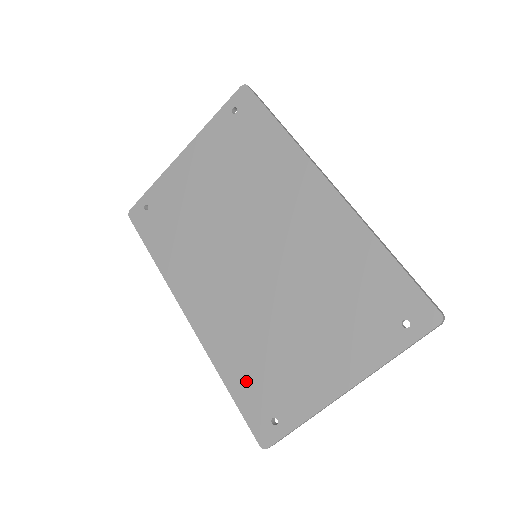
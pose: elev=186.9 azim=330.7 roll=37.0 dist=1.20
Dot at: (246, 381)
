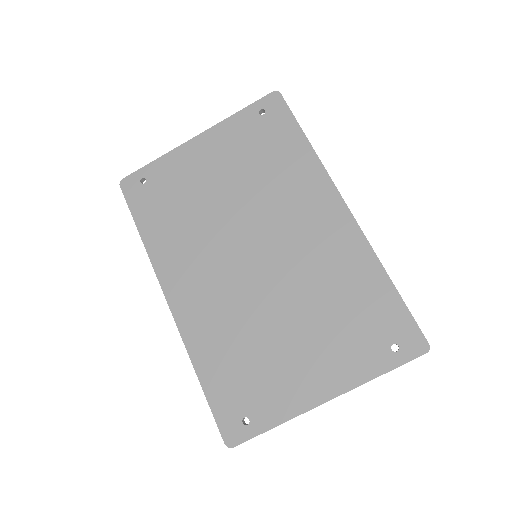
Dot at: (222, 377)
